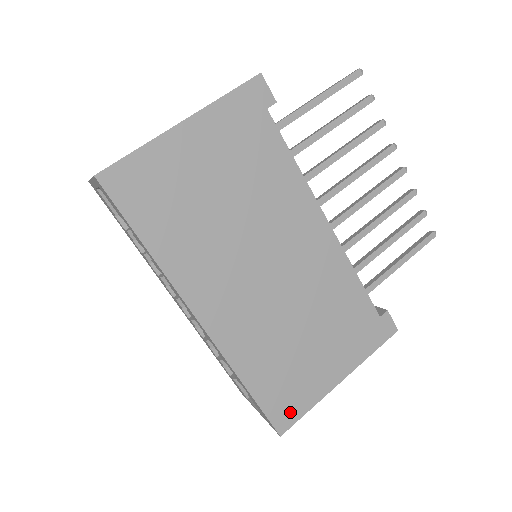
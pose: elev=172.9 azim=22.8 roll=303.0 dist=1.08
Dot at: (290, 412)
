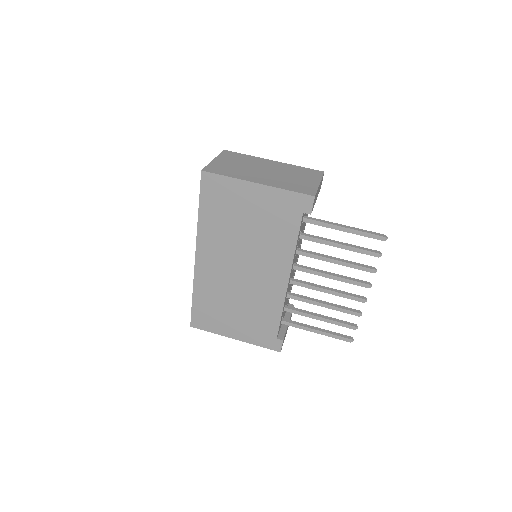
Dot at: (202, 324)
